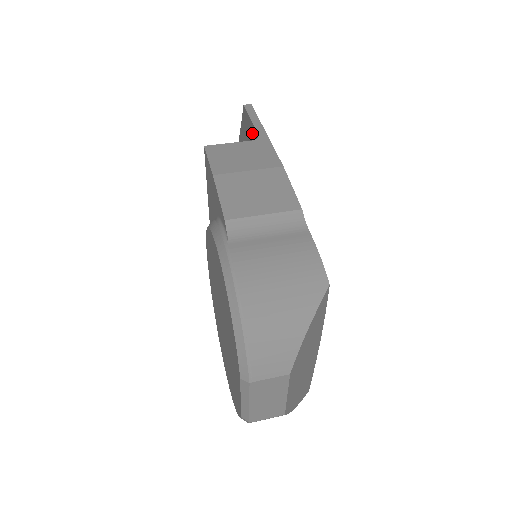
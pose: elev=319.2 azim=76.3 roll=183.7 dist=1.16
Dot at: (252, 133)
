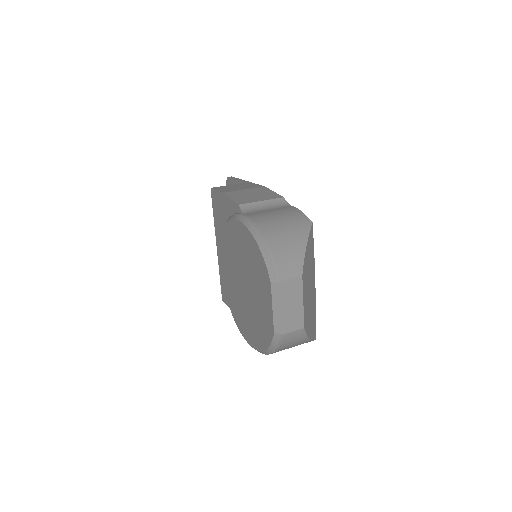
Dot at: occluded
